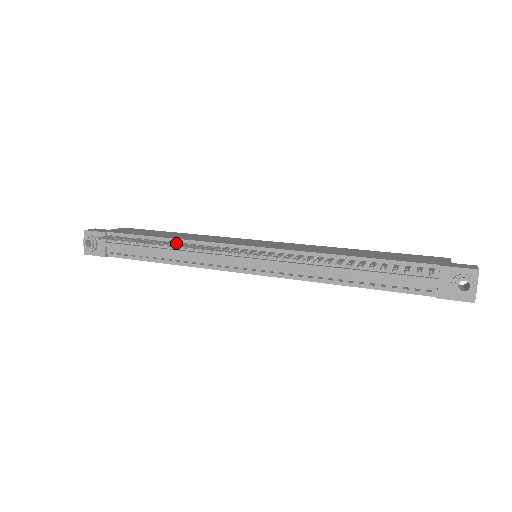
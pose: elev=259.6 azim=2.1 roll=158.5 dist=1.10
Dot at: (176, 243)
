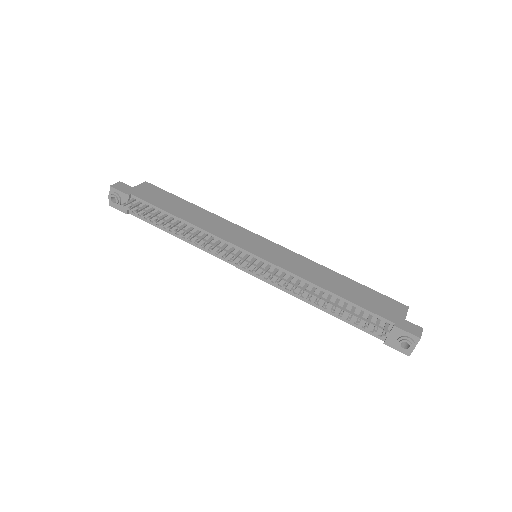
Dot at: (191, 230)
